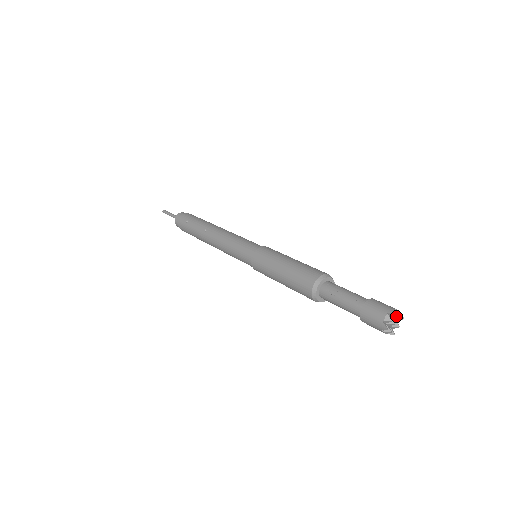
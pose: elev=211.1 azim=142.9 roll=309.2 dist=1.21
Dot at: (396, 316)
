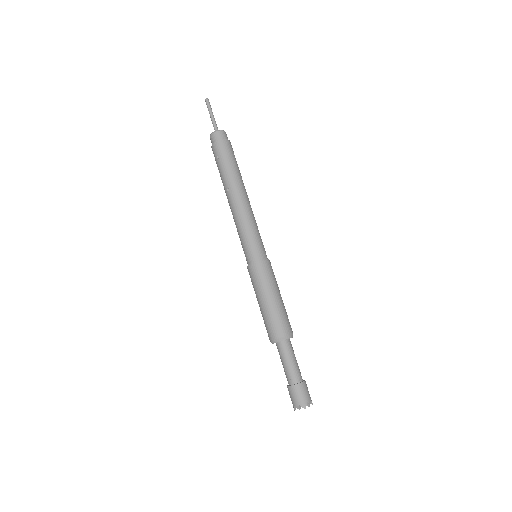
Dot at: (307, 404)
